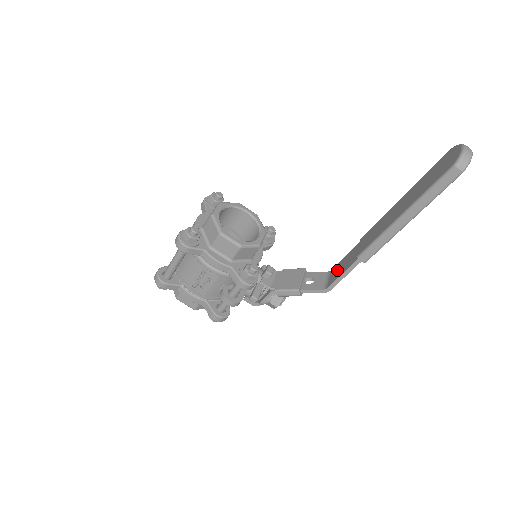
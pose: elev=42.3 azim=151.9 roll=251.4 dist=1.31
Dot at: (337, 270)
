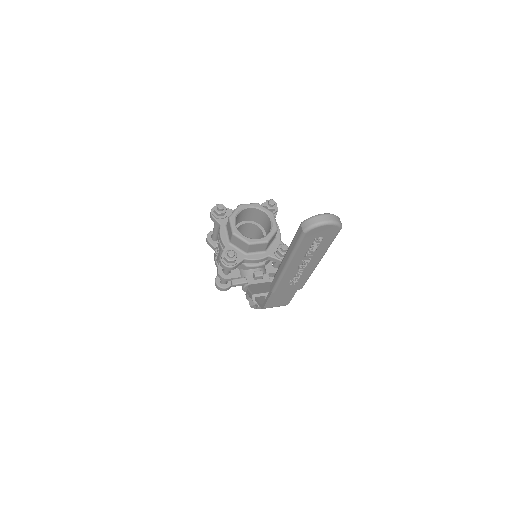
Dot at: occluded
